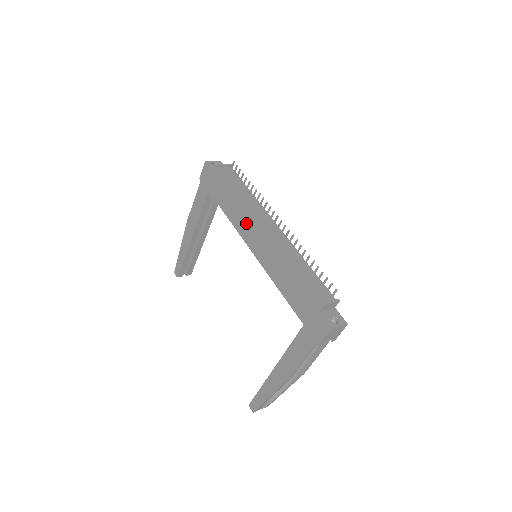
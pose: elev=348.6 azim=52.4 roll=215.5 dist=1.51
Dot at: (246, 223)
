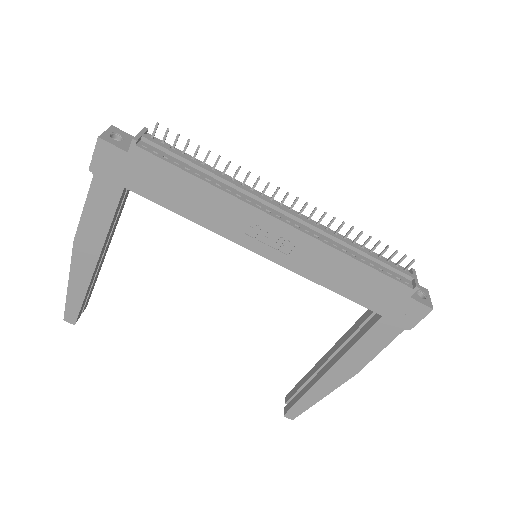
Dot at: (242, 221)
